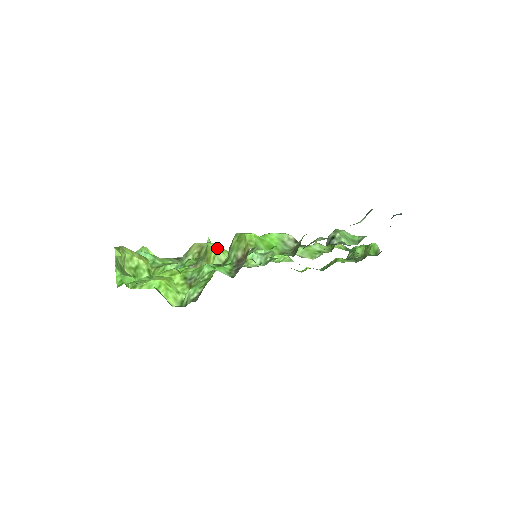
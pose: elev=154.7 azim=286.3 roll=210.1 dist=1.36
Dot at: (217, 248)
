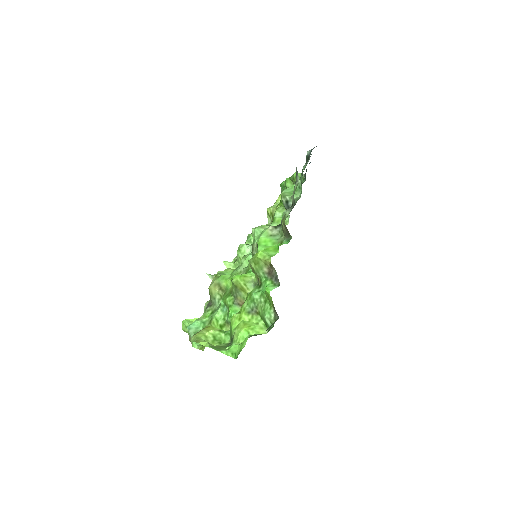
Dot at: (240, 278)
